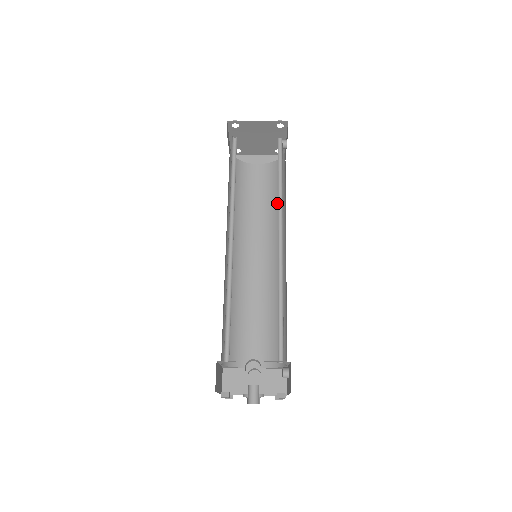
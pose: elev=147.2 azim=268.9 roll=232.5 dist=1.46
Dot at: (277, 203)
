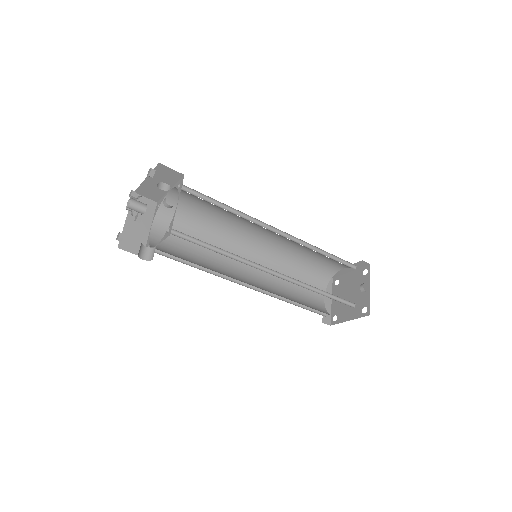
Dot at: (318, 289)
